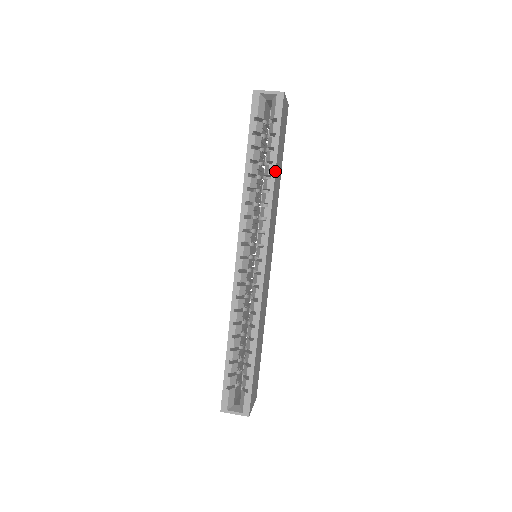
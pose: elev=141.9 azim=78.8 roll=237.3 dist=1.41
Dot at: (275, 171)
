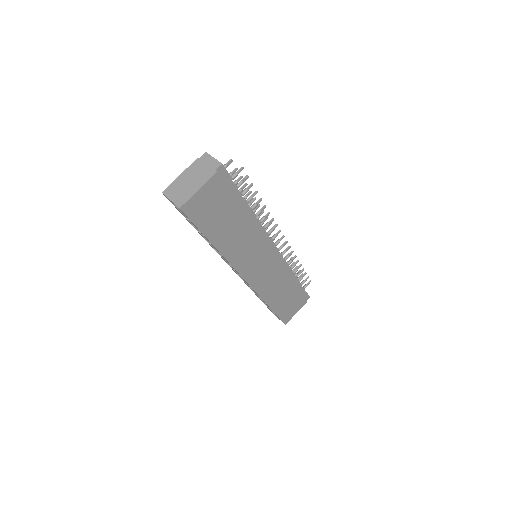
Dot at: (215, 247)
